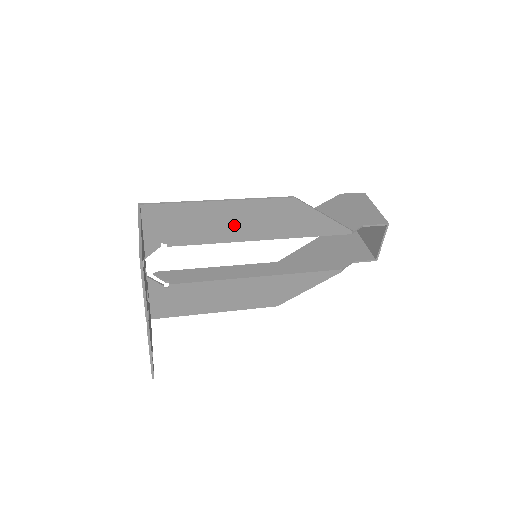
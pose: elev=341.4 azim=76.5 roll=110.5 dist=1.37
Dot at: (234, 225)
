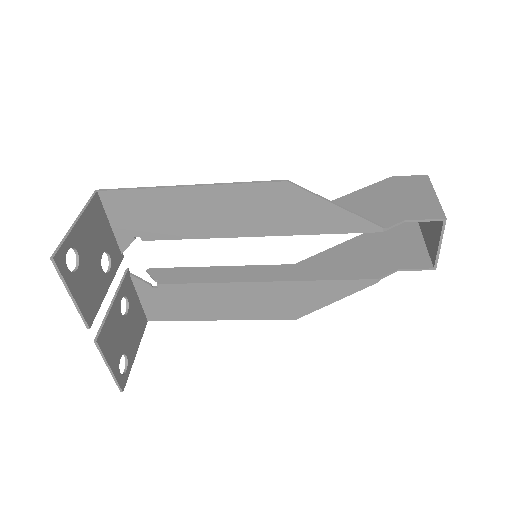
Dot at: (215, 217)
